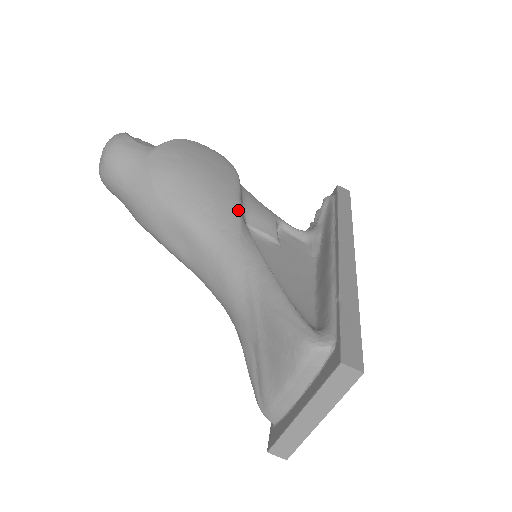
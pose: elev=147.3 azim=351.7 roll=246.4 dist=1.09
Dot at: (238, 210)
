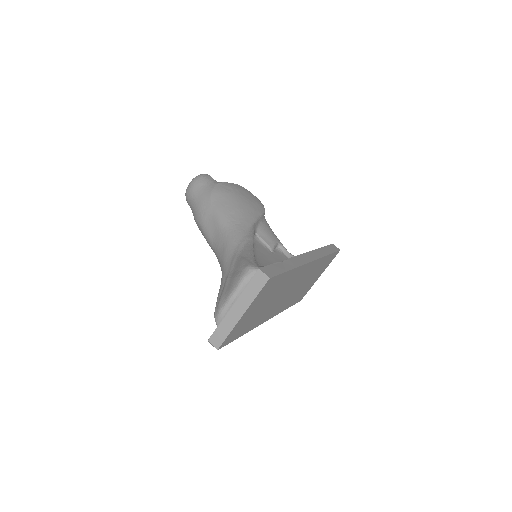
Dot at: (252, 221)
